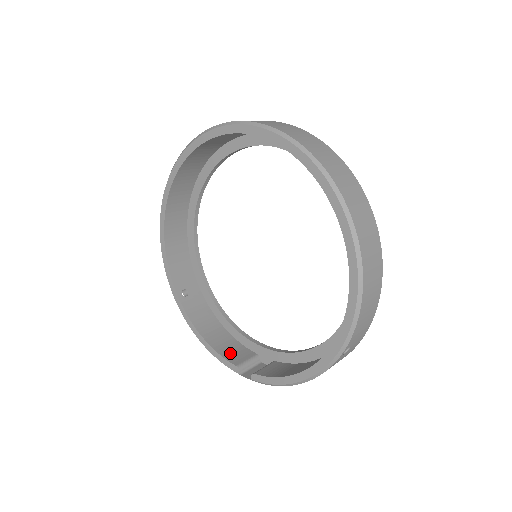
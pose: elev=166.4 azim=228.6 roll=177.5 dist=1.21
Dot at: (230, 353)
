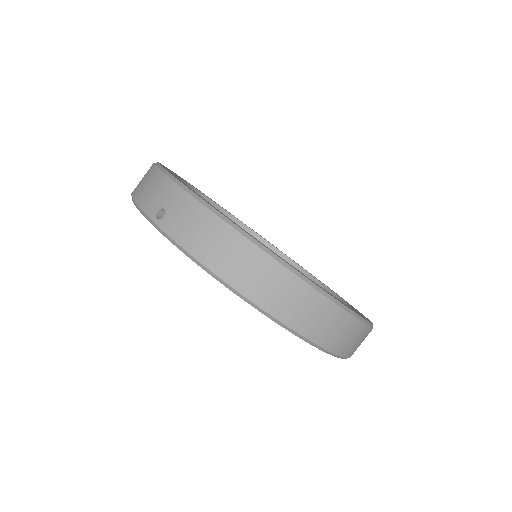
Dot at: occluded
